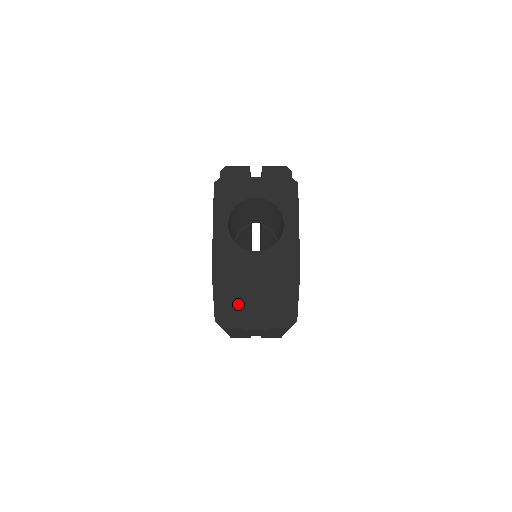
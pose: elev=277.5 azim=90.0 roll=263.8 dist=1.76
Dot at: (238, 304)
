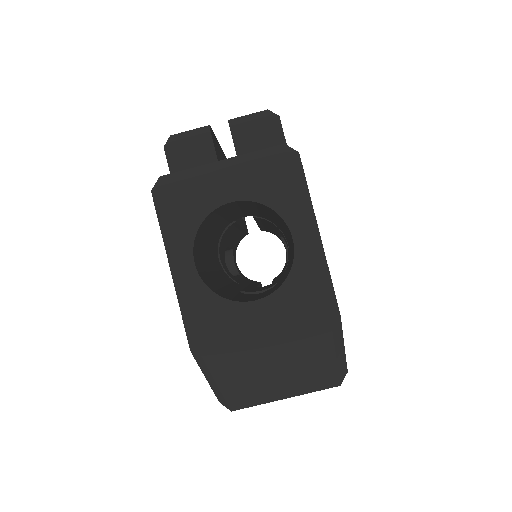
Dot at: (248, 381)
